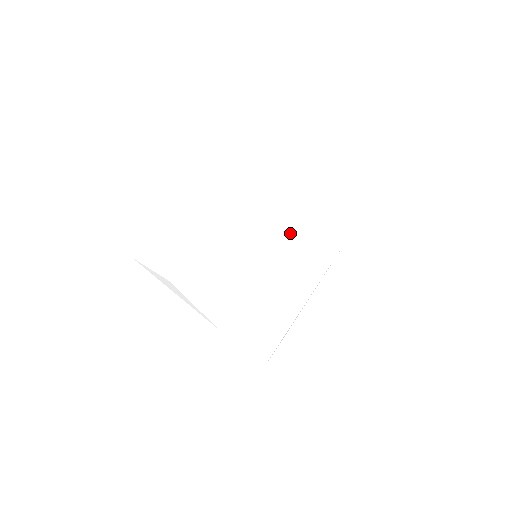
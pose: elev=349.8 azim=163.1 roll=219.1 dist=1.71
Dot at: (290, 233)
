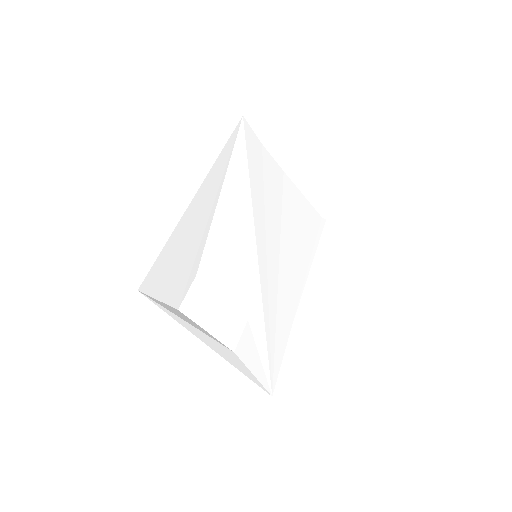
Dot at: (280, 223)
